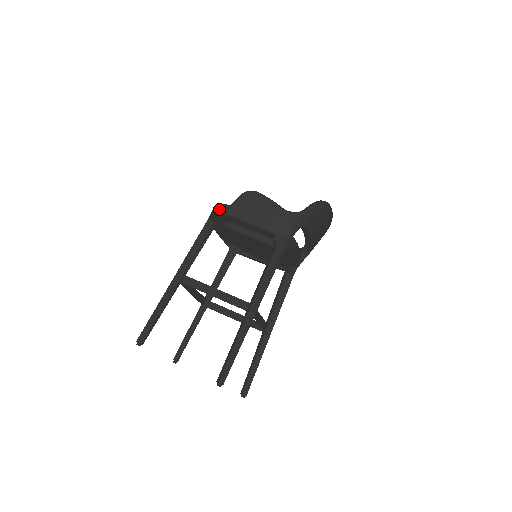
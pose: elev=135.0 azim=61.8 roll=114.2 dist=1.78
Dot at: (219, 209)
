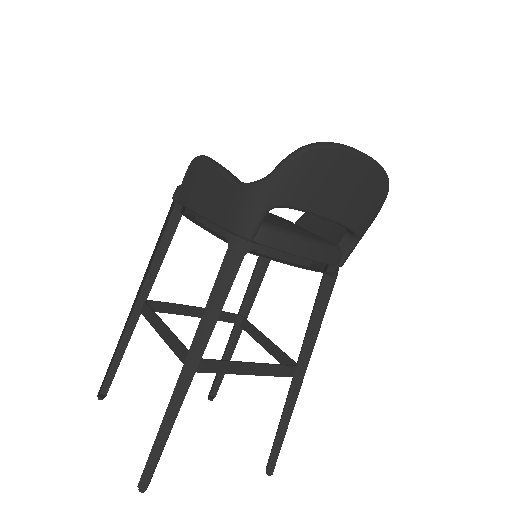
Dot at: (173, 195)
